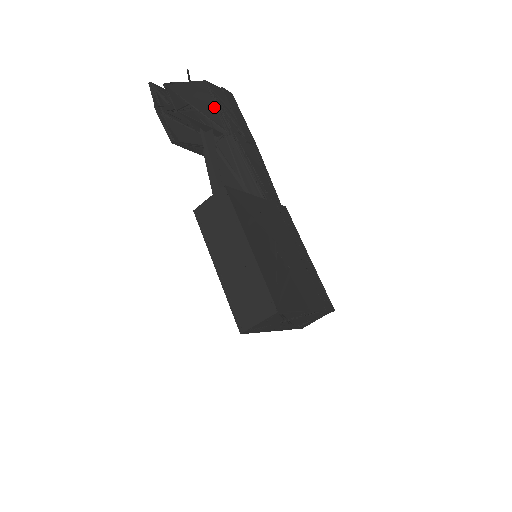
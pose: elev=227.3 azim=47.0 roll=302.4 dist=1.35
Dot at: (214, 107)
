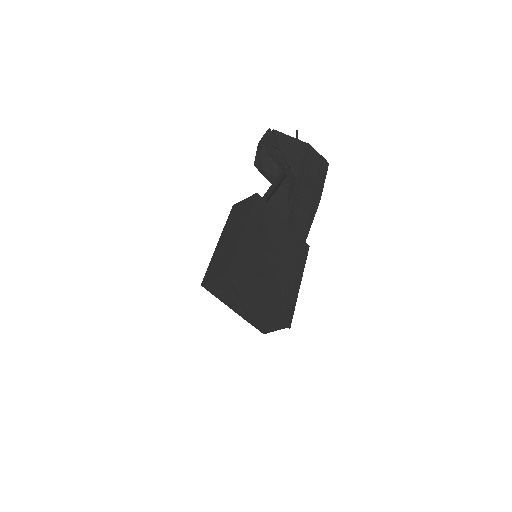
Dot at: (301, 160)
